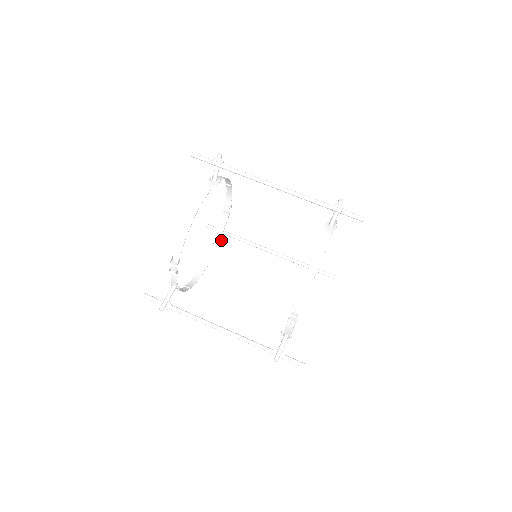
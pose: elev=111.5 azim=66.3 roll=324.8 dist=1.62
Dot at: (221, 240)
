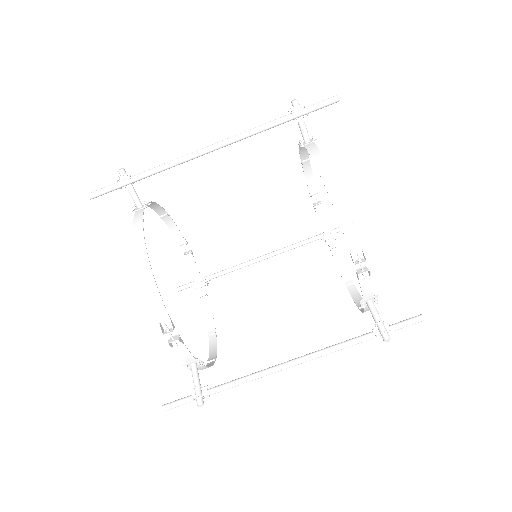
Dot at: occluded
